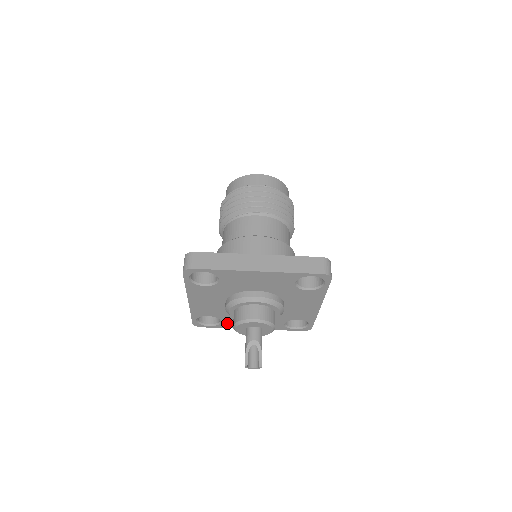
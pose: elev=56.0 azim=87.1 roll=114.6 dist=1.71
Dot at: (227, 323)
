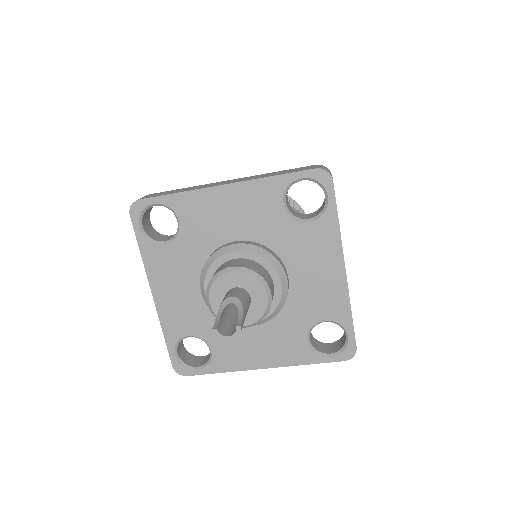
Dot at: (221, 355)
